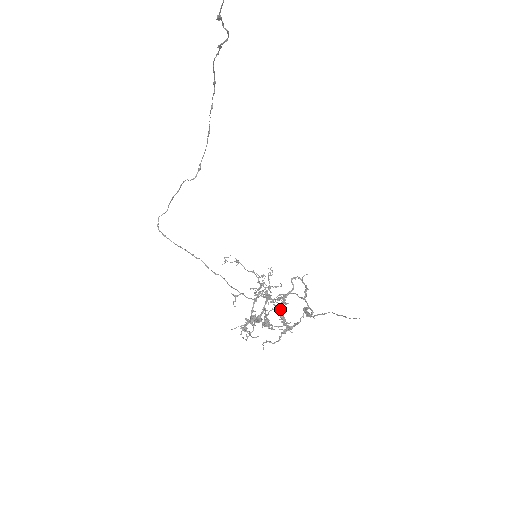
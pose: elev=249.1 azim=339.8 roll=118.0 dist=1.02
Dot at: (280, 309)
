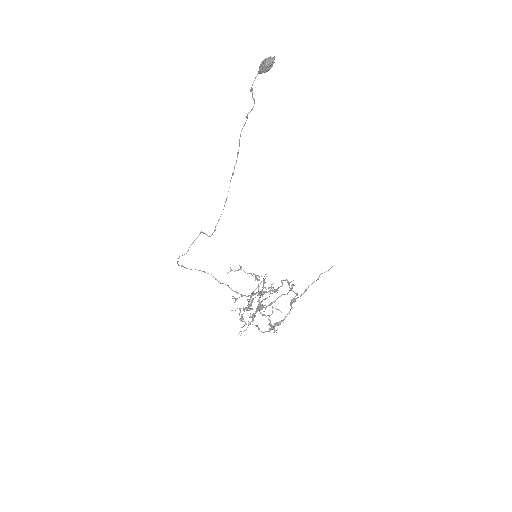
Dot at: (270, 320)
